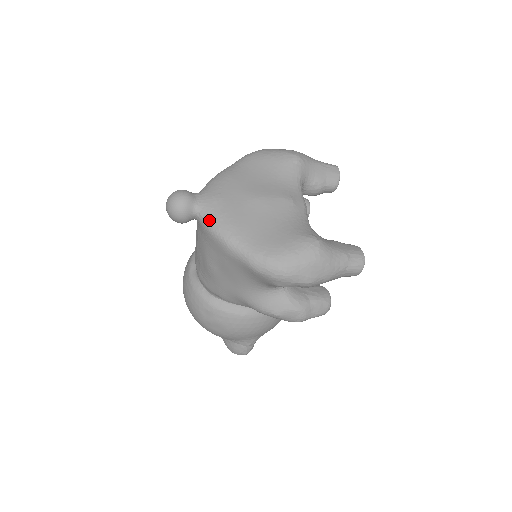
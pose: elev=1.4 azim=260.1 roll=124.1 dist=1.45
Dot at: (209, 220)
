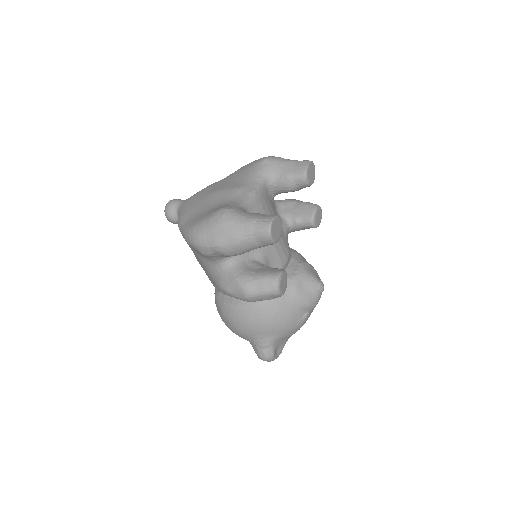
Dot at: occluded
